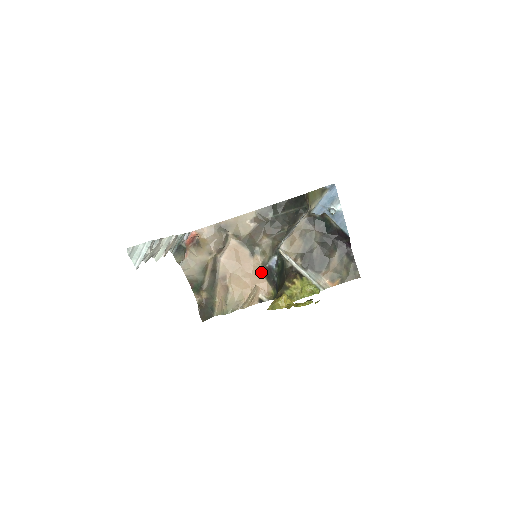
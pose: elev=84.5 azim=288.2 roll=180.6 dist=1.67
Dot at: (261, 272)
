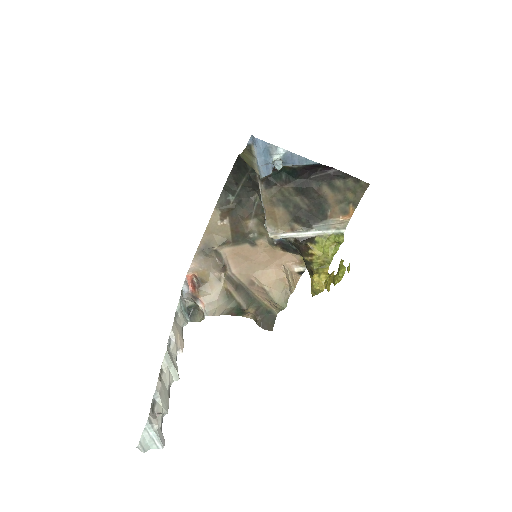
Dot at: (276, 251)
